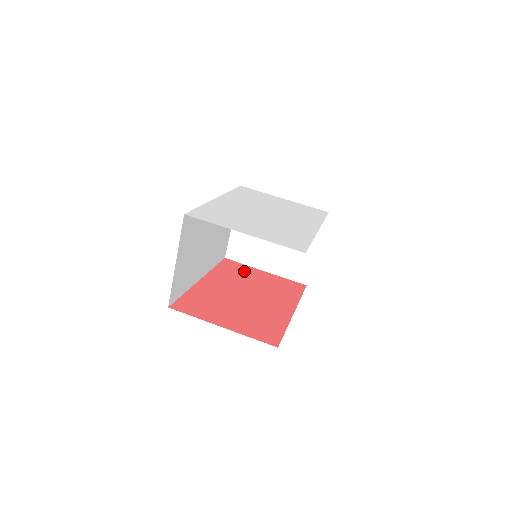
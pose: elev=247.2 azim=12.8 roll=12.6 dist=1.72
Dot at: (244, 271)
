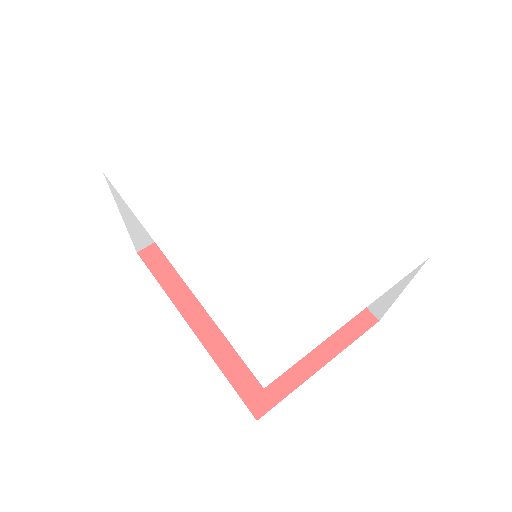
Dot at: occluded
